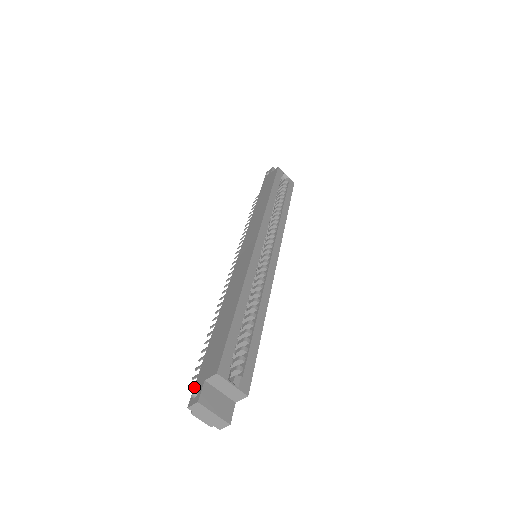
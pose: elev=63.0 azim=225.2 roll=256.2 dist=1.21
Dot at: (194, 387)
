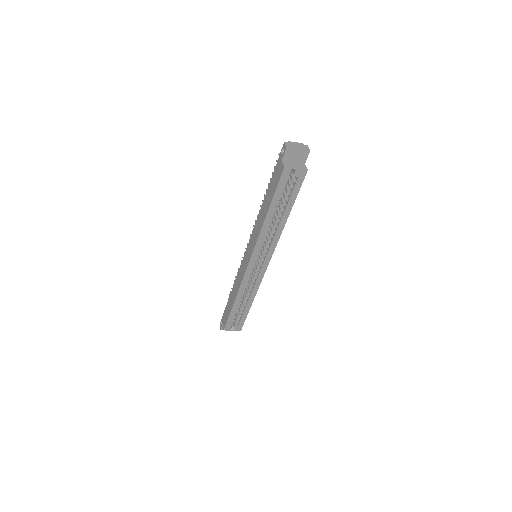
Dot at: (221, 319)
